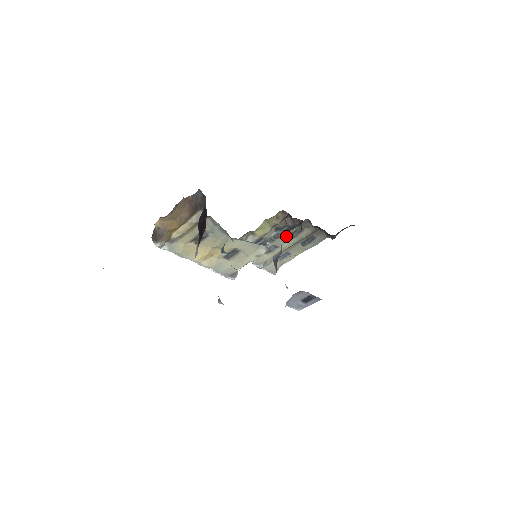
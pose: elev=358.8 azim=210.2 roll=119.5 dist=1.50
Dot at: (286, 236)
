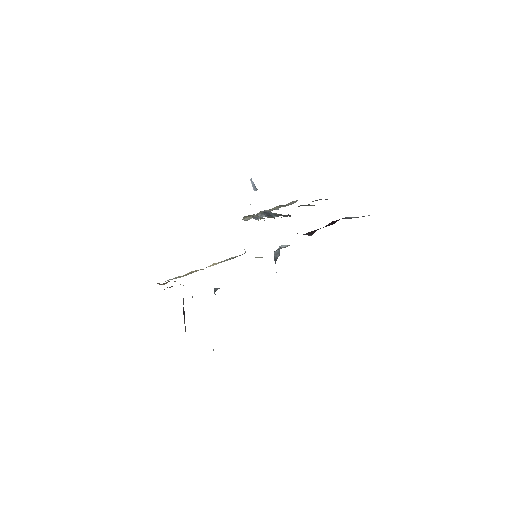
Dot at: occluded
